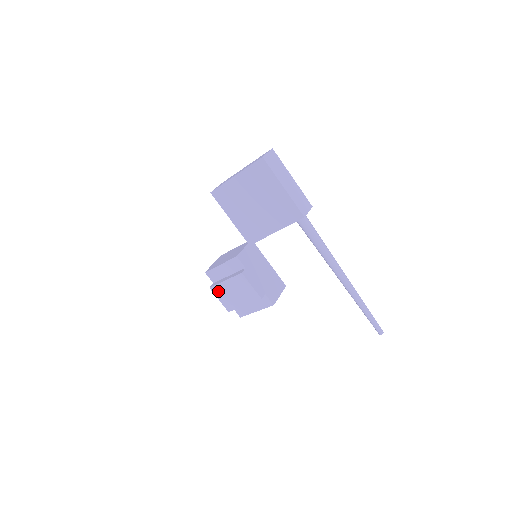
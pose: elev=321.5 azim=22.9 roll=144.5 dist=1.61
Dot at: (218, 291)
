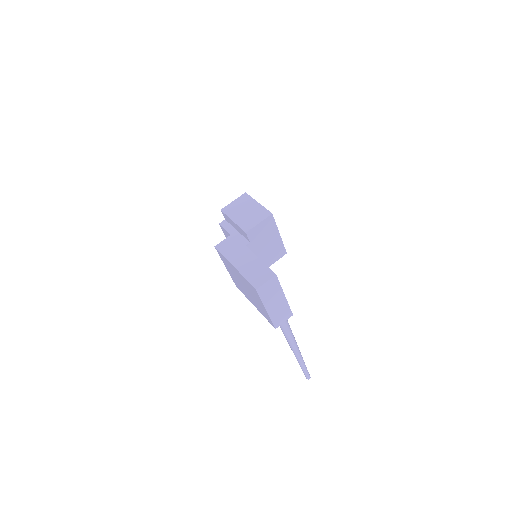
Dot at: (225, 232)
